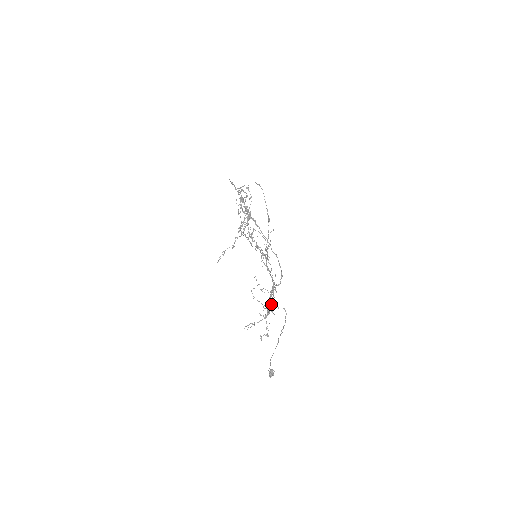
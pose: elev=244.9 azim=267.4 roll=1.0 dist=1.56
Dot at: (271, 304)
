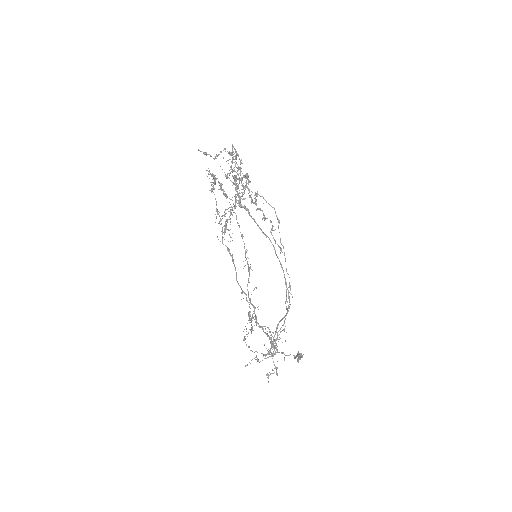
Dot at: (280, 328)
